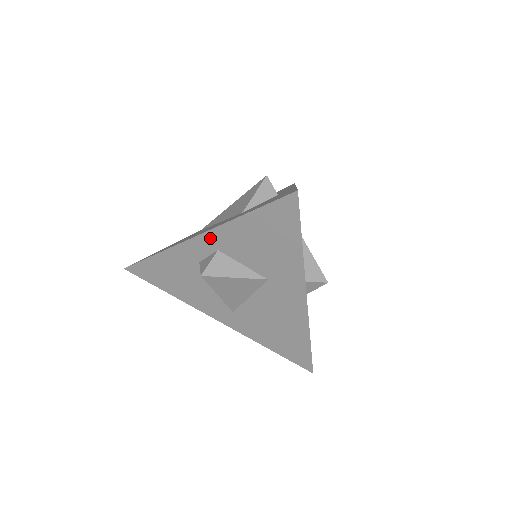
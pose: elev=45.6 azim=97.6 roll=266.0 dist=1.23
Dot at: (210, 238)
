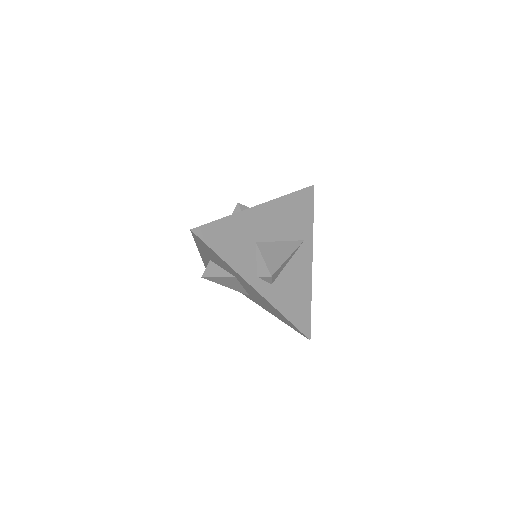
Dot at: (202, 253)
